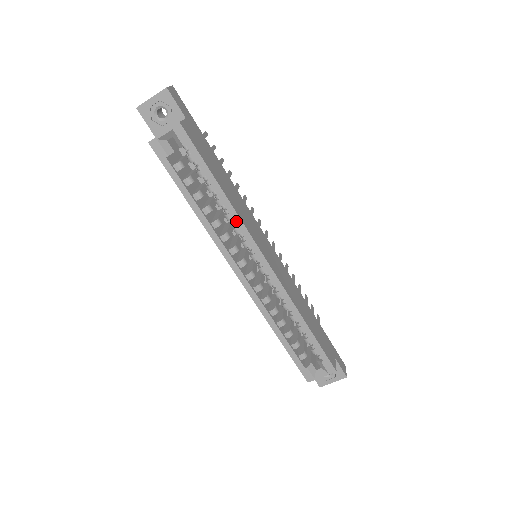
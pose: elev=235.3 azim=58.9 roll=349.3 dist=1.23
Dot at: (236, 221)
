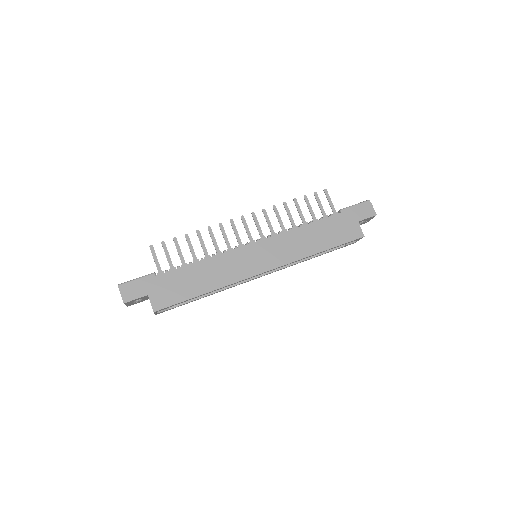
Dot at: (229, 285)
